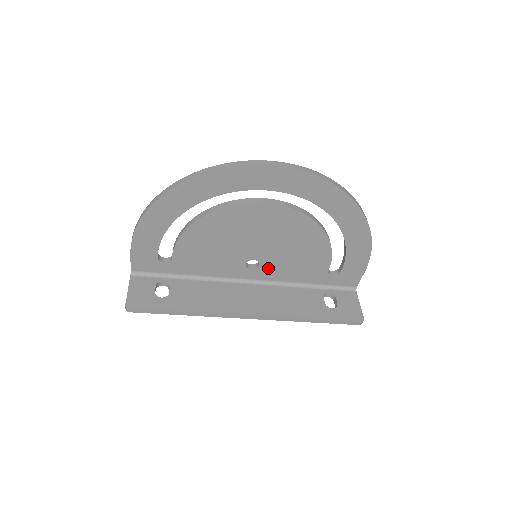
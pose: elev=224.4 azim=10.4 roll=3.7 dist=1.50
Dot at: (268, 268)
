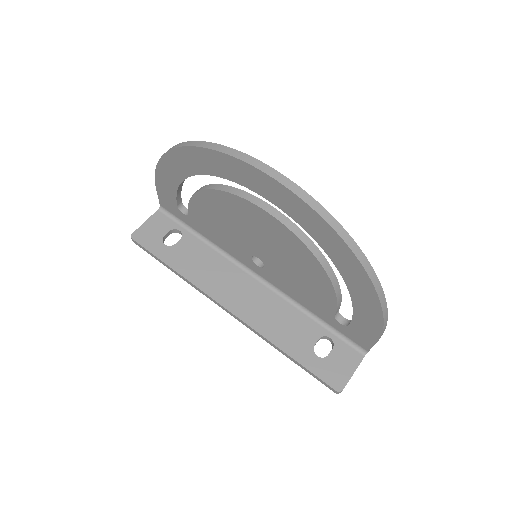
Dot at: (273, 274)
